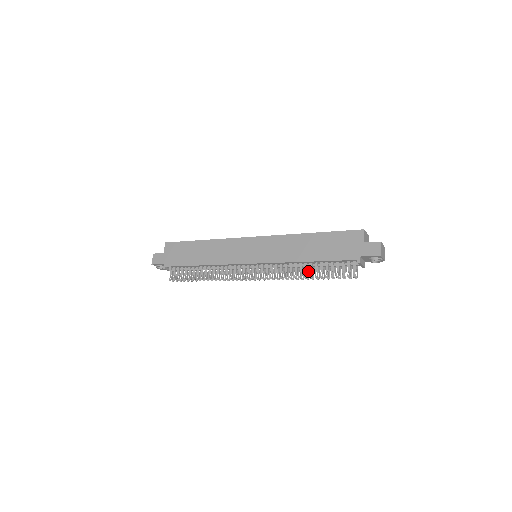
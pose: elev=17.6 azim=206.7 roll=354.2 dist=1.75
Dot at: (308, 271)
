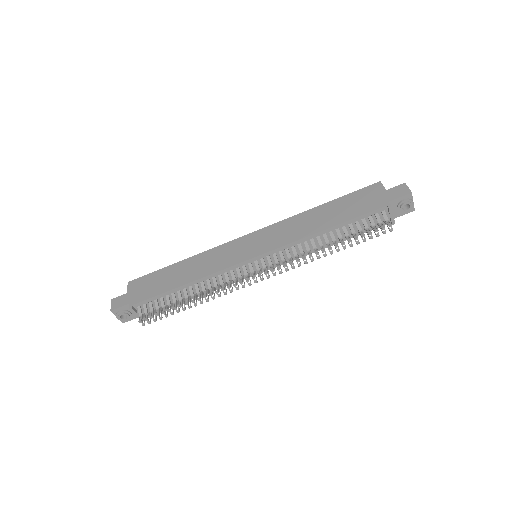
Dot at: (329, 245)
